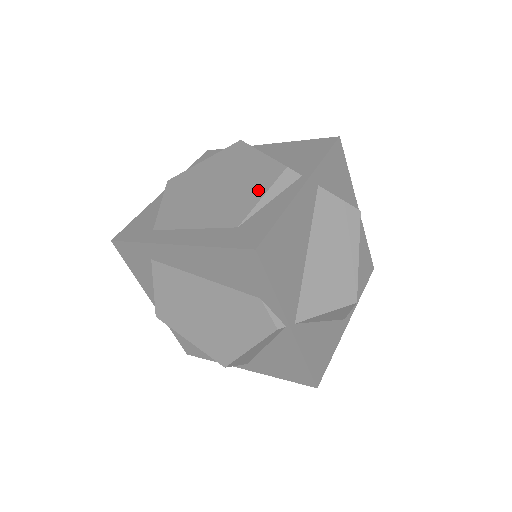
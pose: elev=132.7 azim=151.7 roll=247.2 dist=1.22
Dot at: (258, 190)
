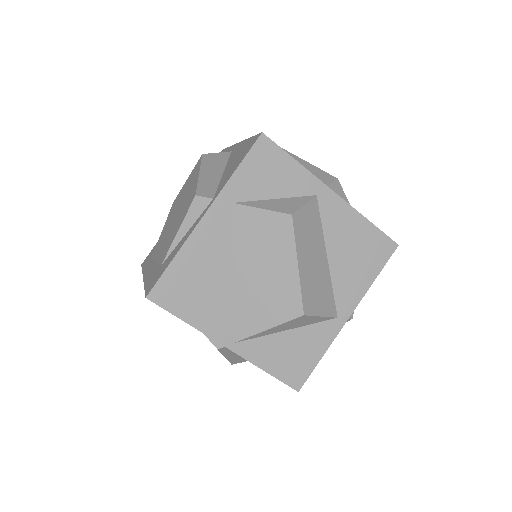
Dot at: (179, 223)
